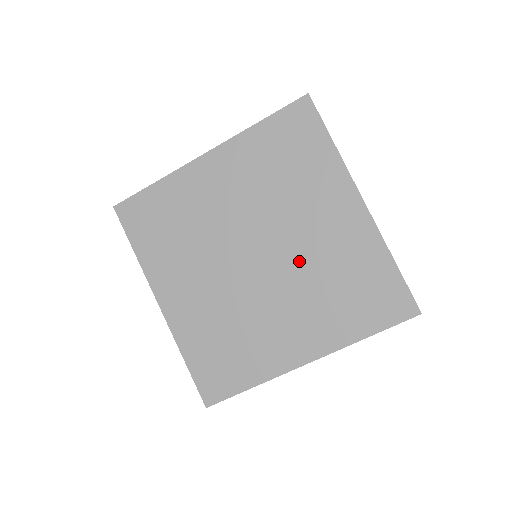
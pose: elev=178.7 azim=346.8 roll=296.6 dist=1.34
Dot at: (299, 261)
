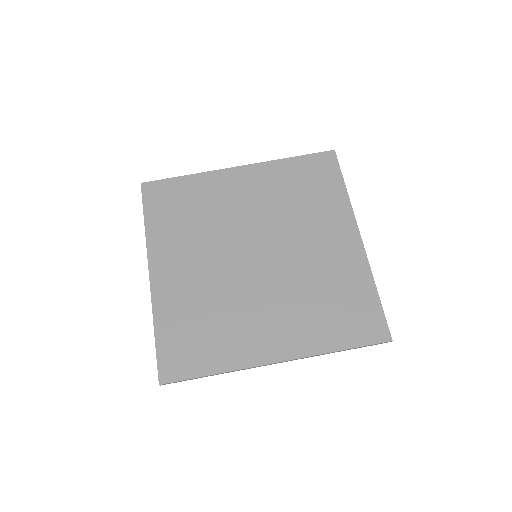
Dot at: (294, 269)
